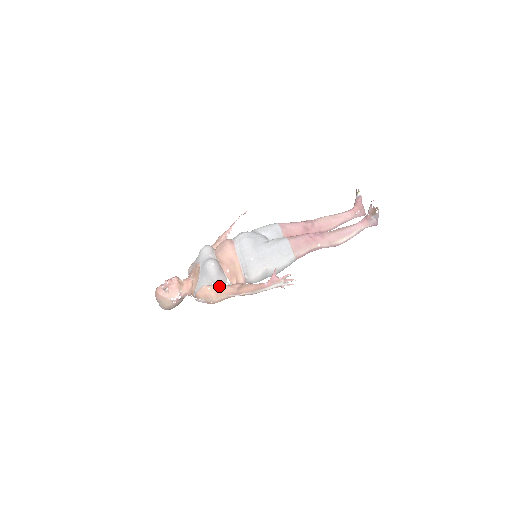
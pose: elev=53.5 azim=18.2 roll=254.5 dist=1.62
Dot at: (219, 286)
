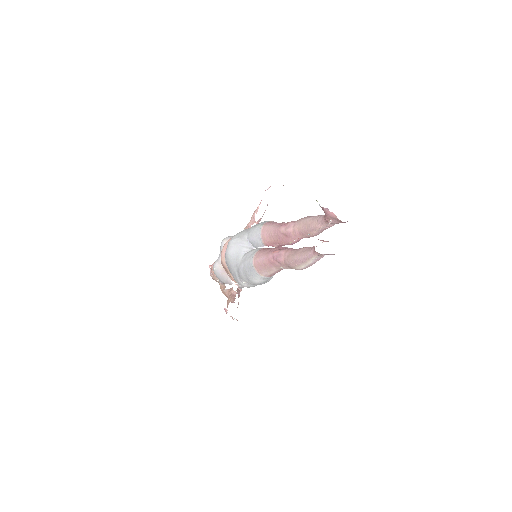
Dot at: (224, 288)
